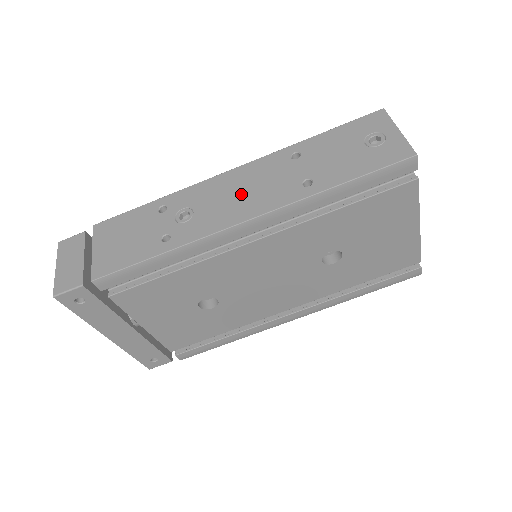
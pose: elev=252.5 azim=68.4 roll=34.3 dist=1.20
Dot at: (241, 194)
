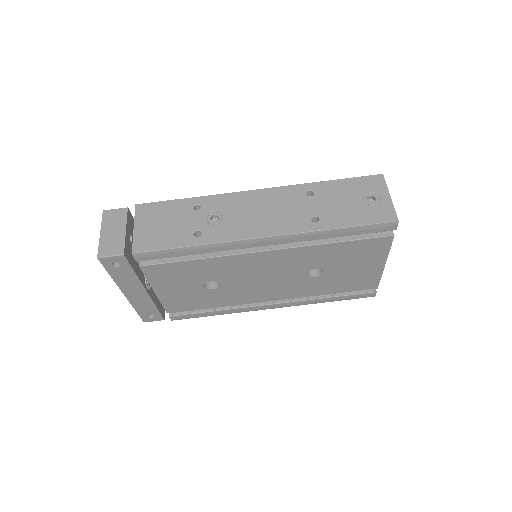
Dot at: (263, 213)
